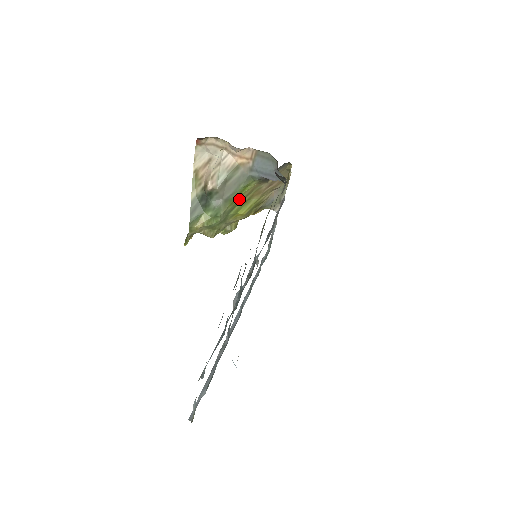
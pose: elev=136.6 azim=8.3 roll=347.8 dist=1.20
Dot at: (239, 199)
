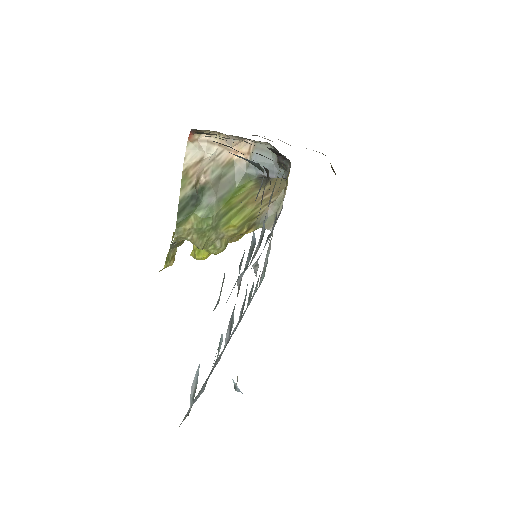
Dot at: (233, 202)
